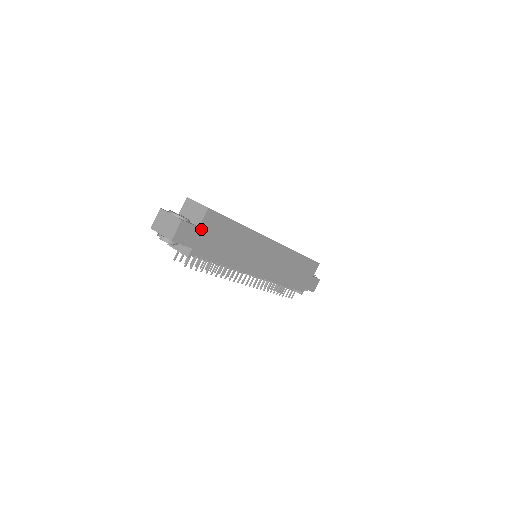
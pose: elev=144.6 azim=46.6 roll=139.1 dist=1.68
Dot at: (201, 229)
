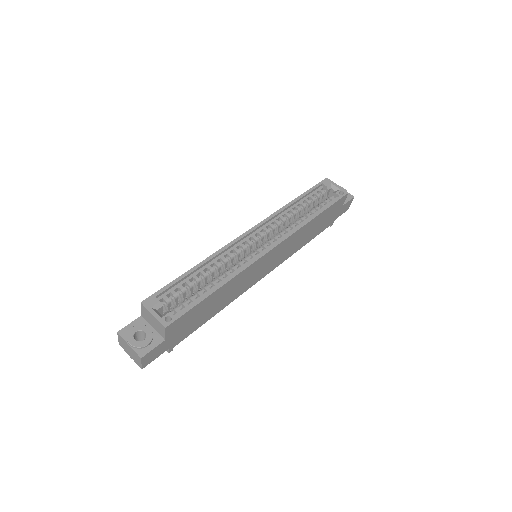
Dot at: (169, 337)
